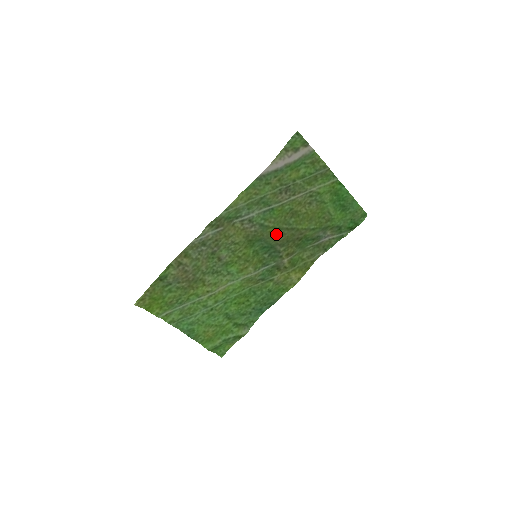
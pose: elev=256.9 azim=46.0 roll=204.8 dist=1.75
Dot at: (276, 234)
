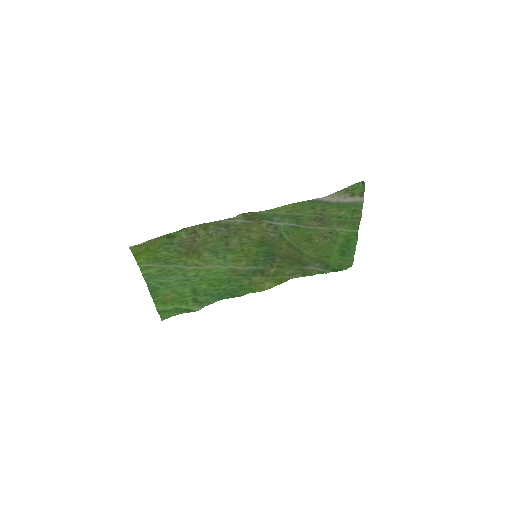
Dot at: (285, 248)
